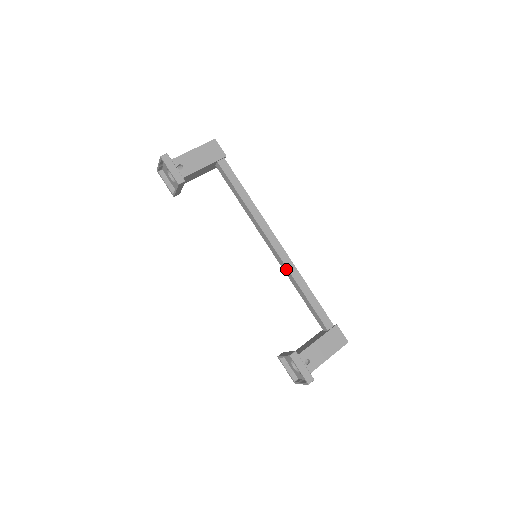
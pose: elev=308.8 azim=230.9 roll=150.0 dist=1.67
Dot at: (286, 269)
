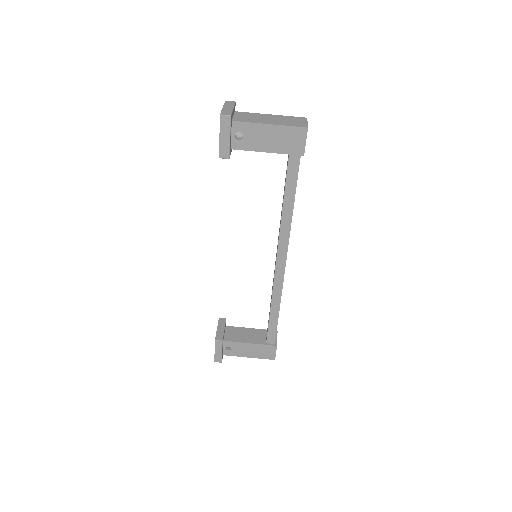
Dot at: (273, 285)
